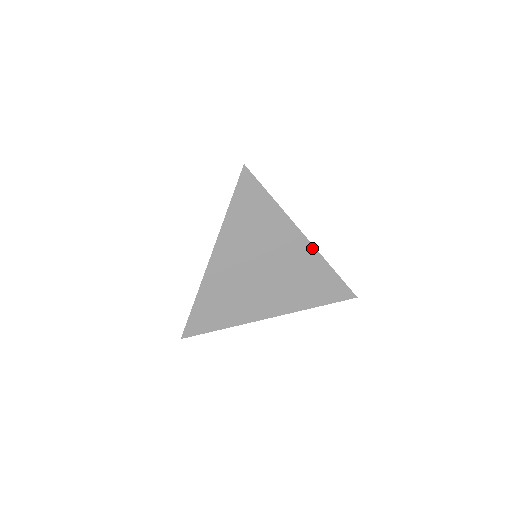
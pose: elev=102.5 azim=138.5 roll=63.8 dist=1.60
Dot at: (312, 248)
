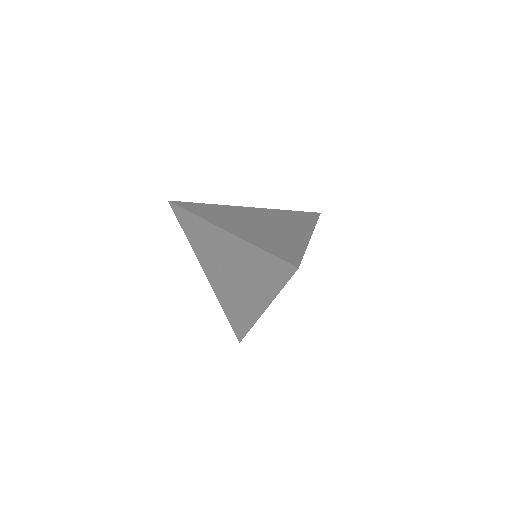
Dot at: occluded
